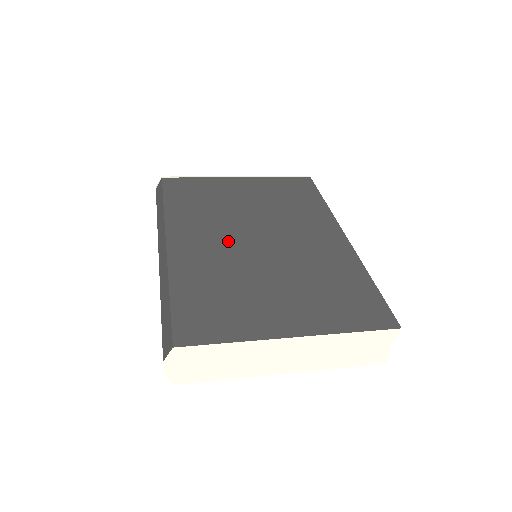
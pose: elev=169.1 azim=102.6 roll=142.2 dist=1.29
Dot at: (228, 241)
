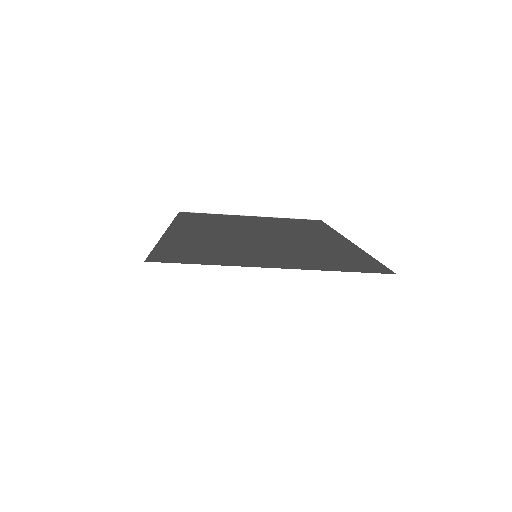
Dot at: (227, 233)
